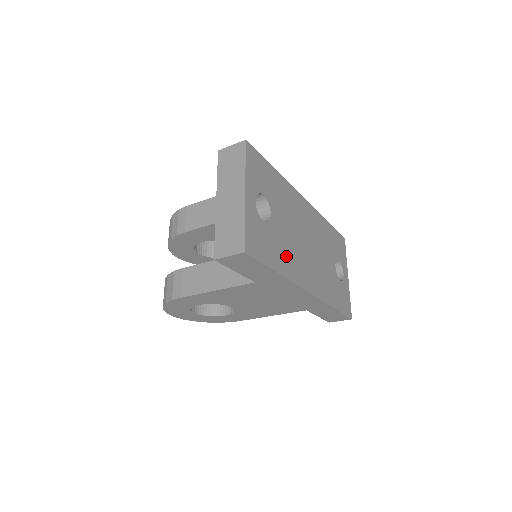
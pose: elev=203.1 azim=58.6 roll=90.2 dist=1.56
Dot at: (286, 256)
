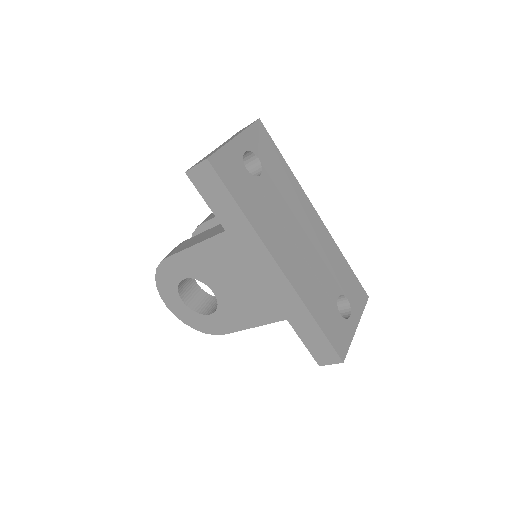
Dot at: (262, 214)
